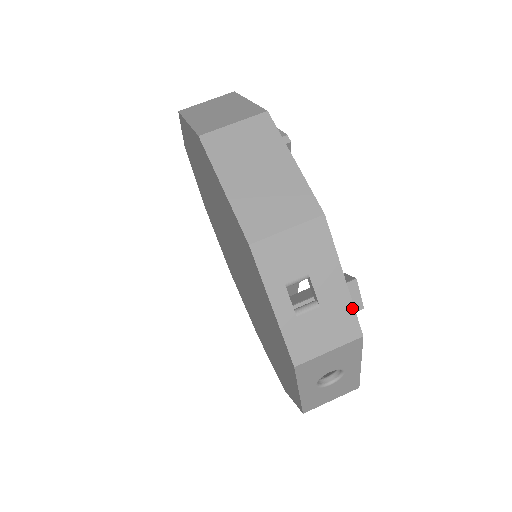
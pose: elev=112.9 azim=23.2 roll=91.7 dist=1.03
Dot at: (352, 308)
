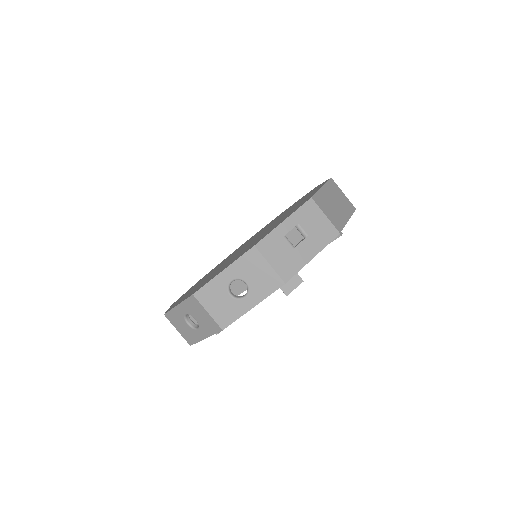
Dot at: (299, 269)
